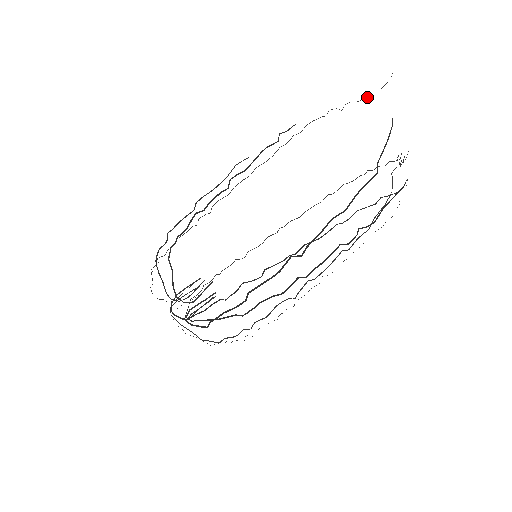
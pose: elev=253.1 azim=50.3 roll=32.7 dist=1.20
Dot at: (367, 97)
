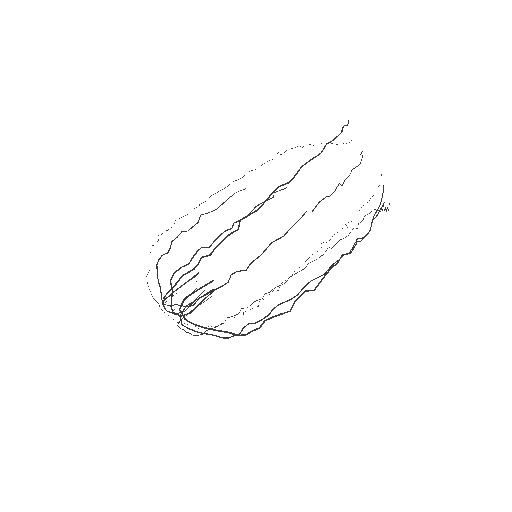
Dot at: occluded
